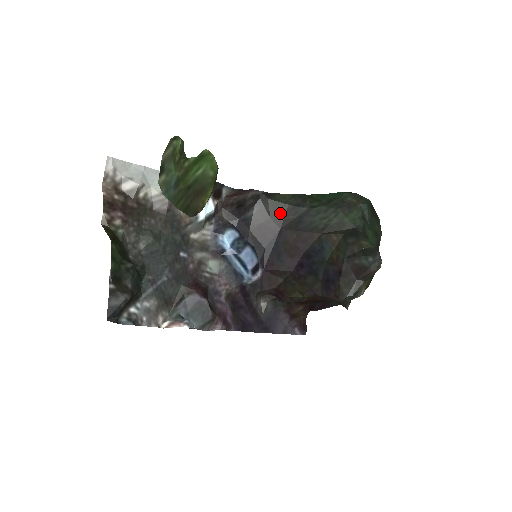
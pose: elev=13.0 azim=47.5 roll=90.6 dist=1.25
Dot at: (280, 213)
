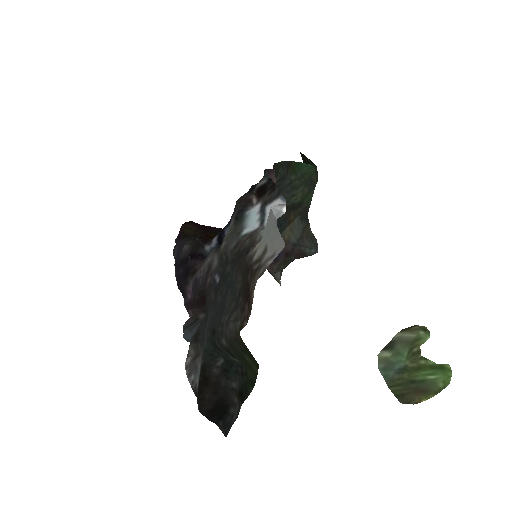
Dot at: occluded
